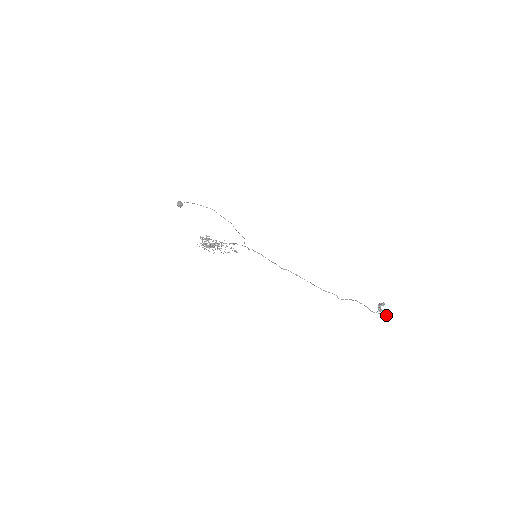
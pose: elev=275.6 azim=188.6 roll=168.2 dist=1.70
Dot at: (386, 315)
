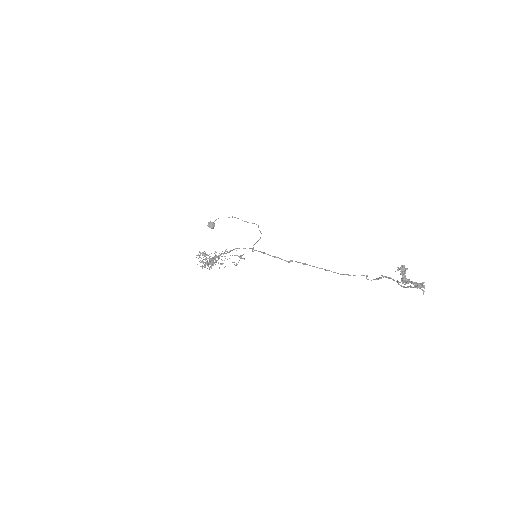
Dot at: (417, 287)
